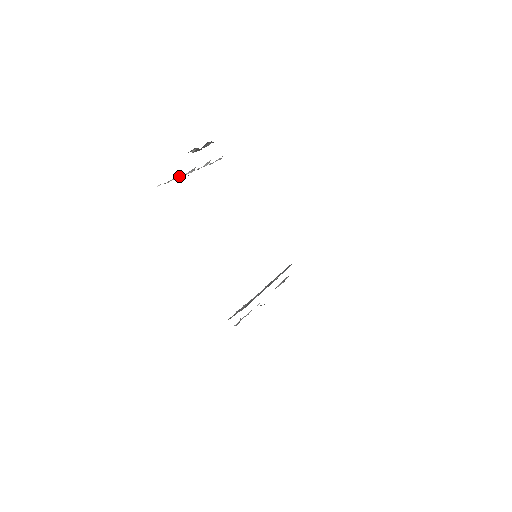
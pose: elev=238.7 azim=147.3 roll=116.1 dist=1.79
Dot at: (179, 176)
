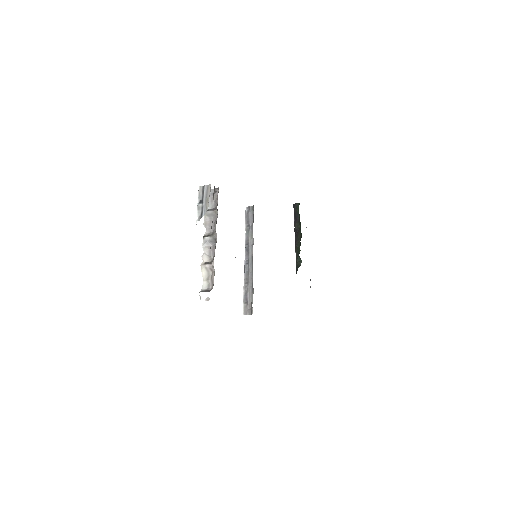
Dot at: (203, 259)
